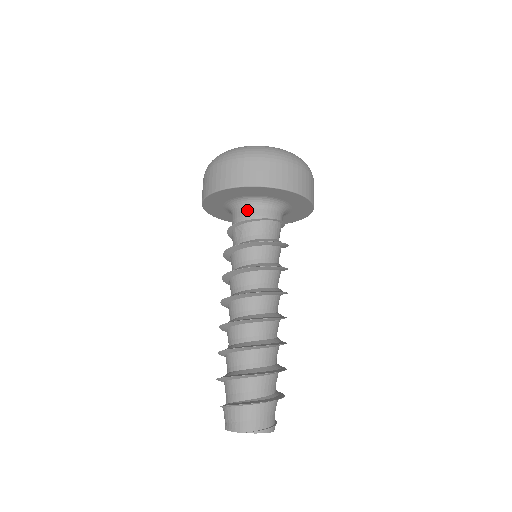
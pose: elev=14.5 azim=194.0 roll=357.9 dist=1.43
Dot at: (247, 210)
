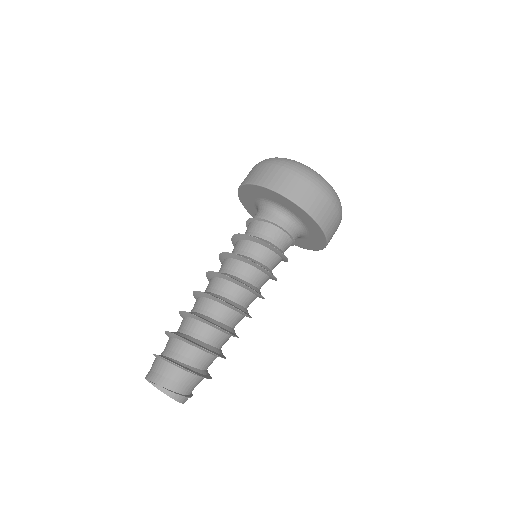
Dot at: (258, 212)
